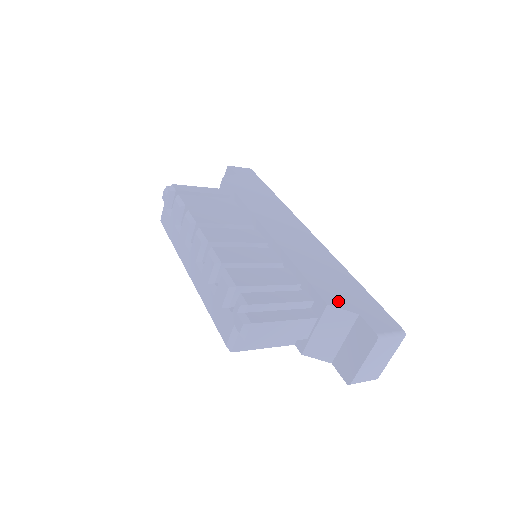
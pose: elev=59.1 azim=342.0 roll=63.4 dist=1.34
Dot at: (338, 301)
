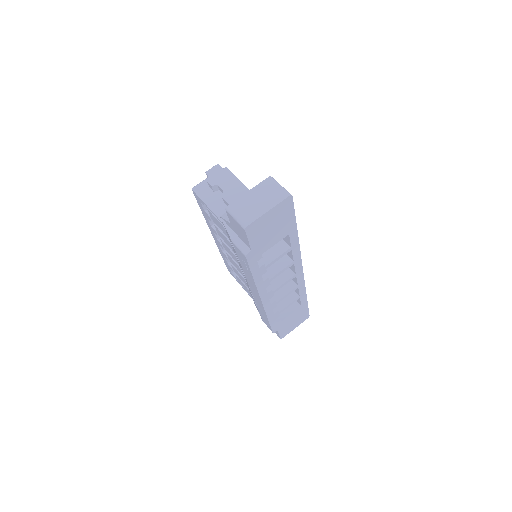
Dot at: occluded
